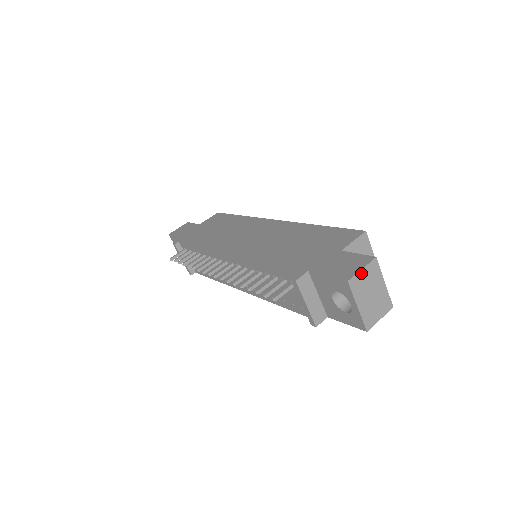
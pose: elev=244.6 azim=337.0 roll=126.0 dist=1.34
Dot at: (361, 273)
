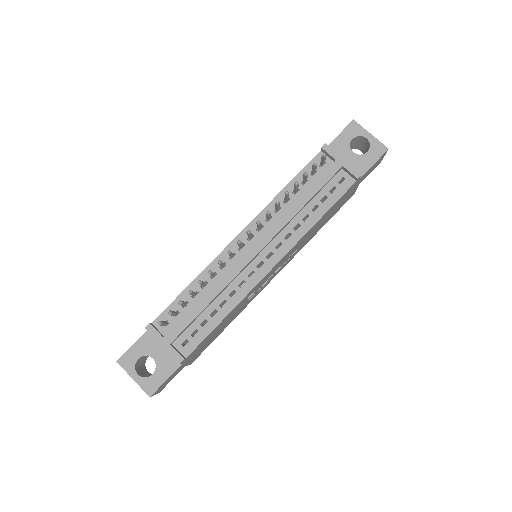
Dot at: occluded
